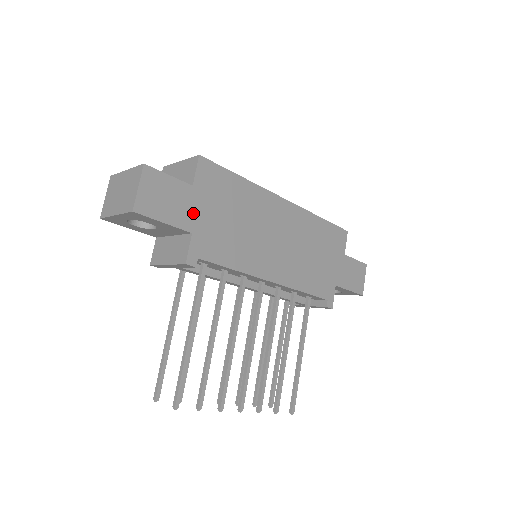
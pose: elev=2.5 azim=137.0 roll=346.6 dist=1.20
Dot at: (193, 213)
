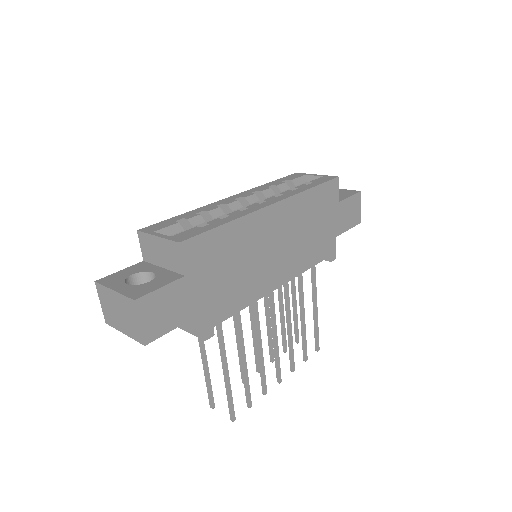
Dot at: (195, 298)
